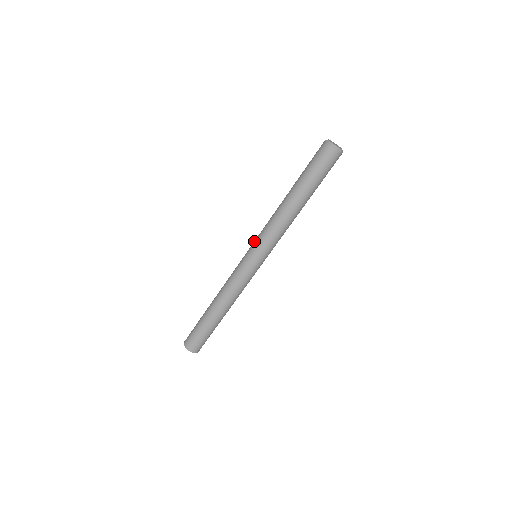
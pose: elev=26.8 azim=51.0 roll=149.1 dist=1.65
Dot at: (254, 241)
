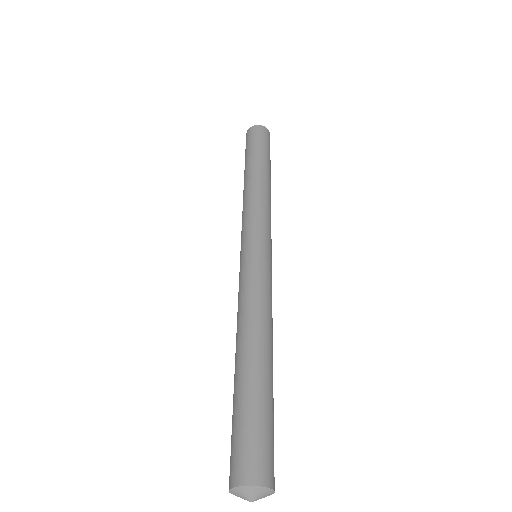
Dot at: occluded
